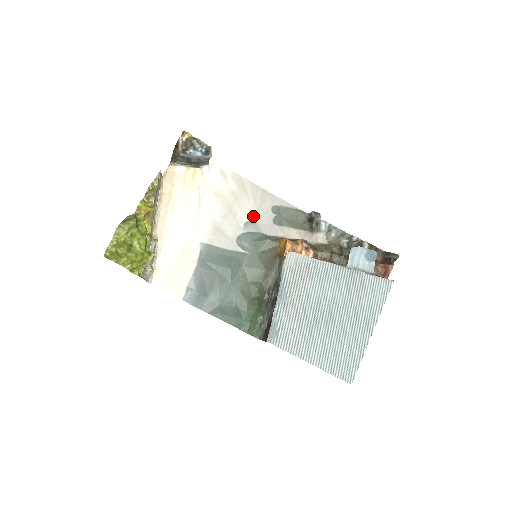
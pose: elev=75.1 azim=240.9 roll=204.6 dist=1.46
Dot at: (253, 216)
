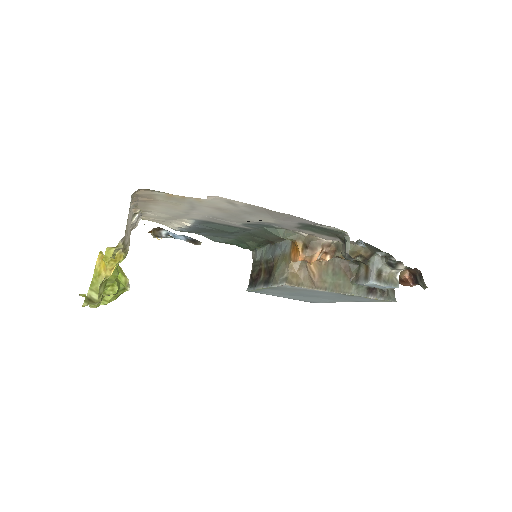
Dot at: (270, 221)
